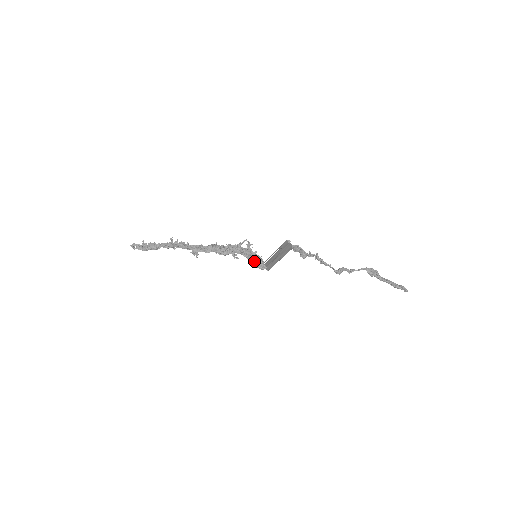
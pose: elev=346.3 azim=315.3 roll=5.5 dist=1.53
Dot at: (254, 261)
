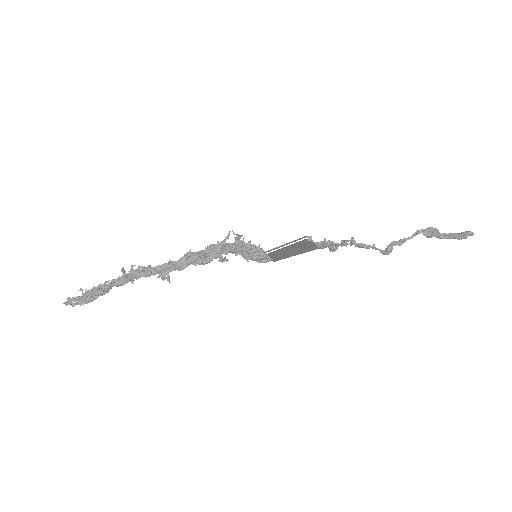
Dot at: (251, 256)
